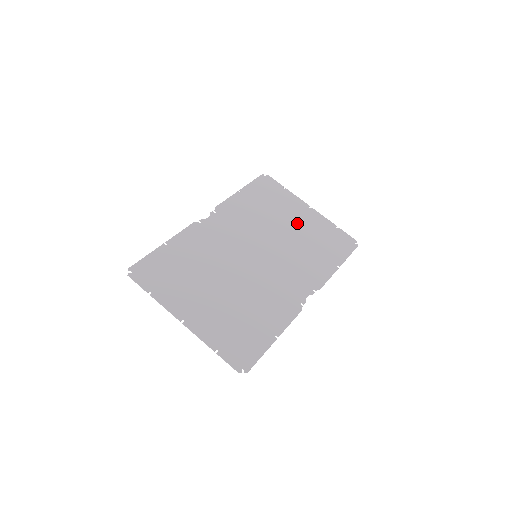
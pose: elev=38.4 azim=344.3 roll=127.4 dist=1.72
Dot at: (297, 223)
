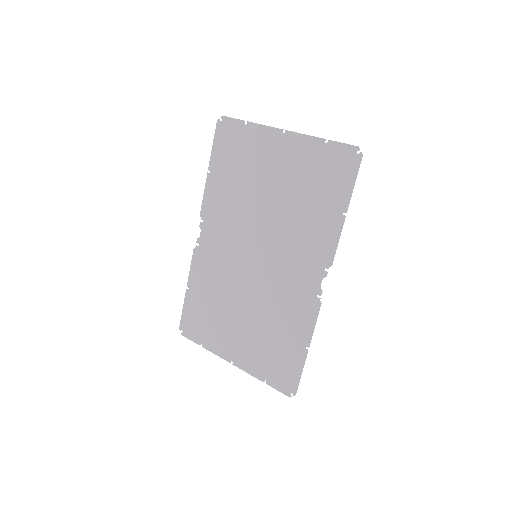
Dot at: (277, 174)
